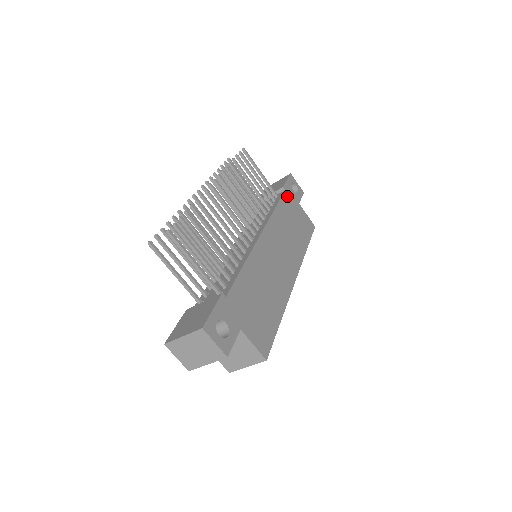
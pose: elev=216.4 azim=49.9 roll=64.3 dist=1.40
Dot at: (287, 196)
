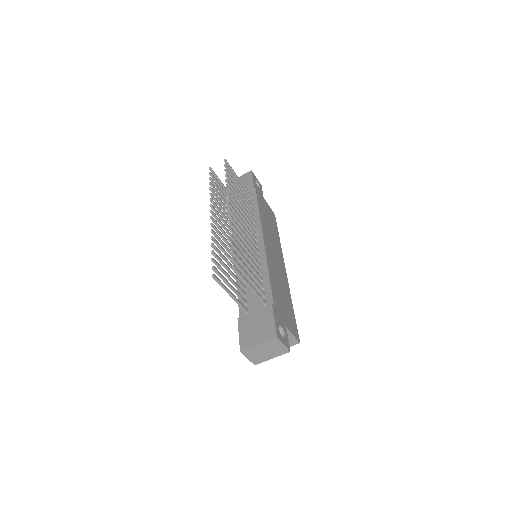
Dot at: (258, 195)
